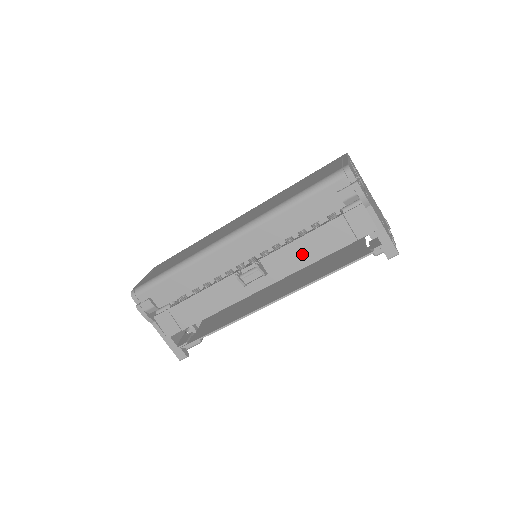
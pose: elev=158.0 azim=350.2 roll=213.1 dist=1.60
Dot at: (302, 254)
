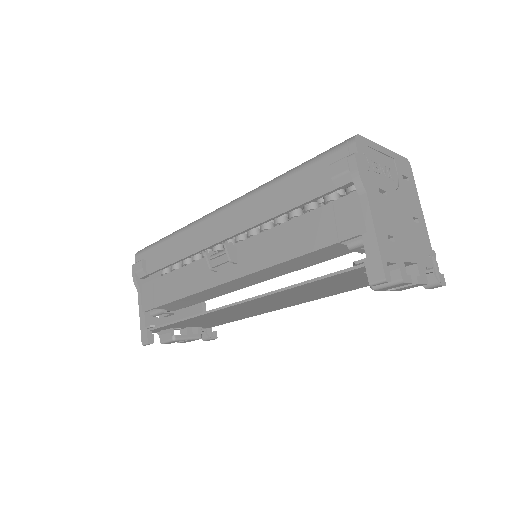
Dot at: (276, 247)
